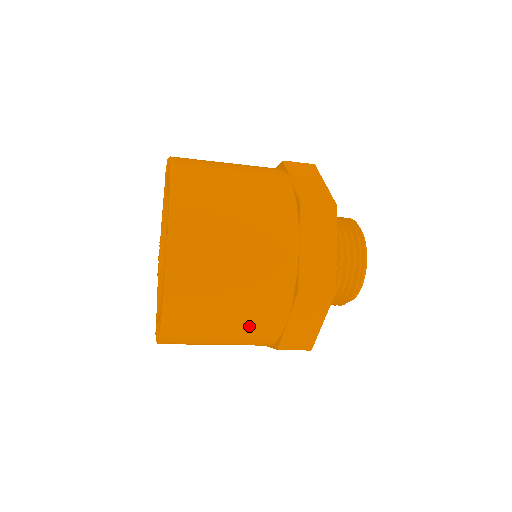
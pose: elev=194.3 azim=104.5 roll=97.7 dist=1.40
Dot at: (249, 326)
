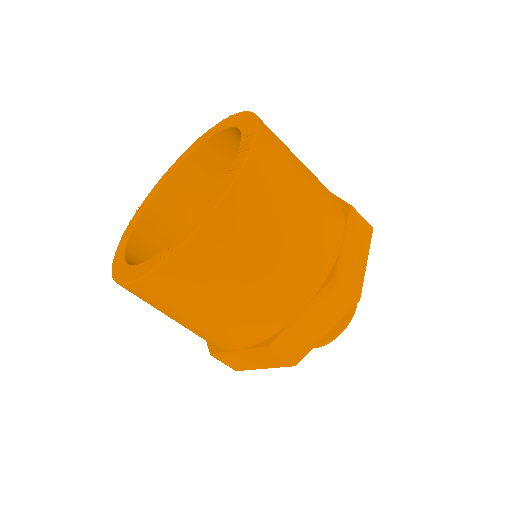
Dot at: (264, 297)
